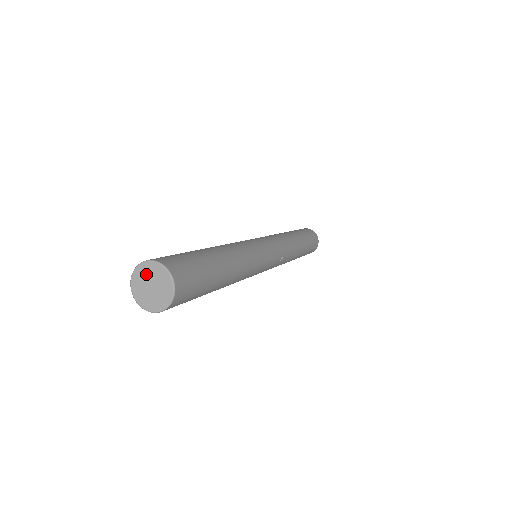
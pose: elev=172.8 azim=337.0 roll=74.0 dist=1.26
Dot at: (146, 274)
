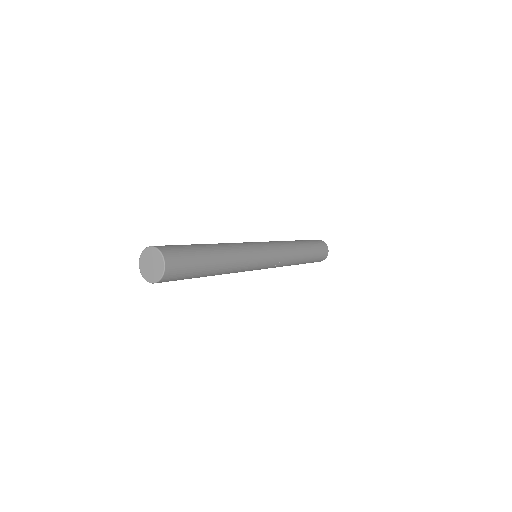
Dot at: (151, 255)
